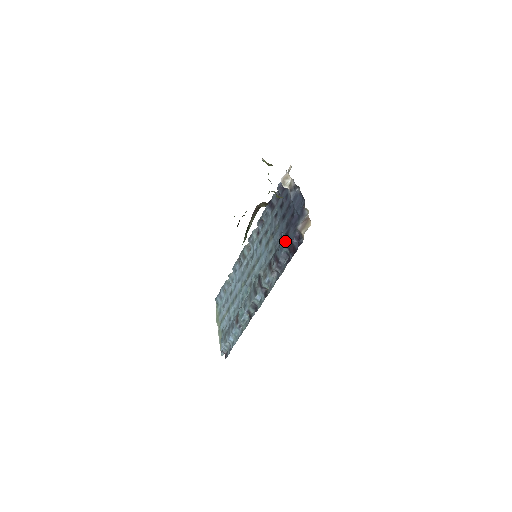
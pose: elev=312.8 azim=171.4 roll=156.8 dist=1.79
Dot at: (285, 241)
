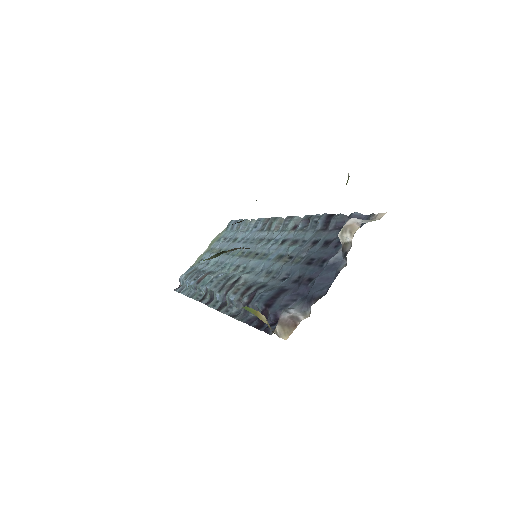
Dot at: (270, 298)
